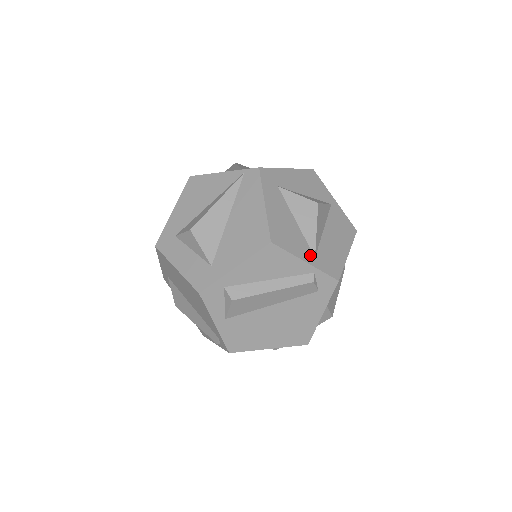
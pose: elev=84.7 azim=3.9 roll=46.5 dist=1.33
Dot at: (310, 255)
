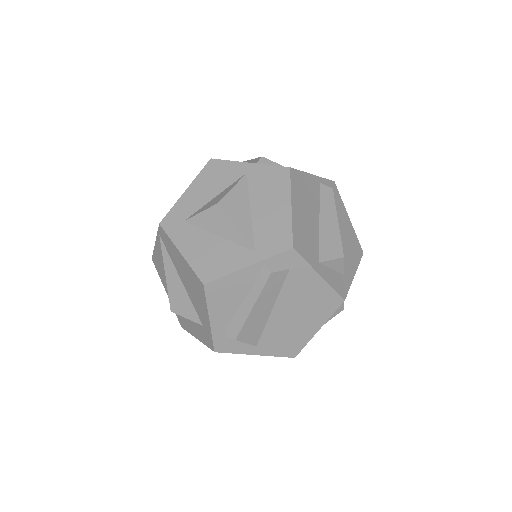
Dot at: (248, 255)
